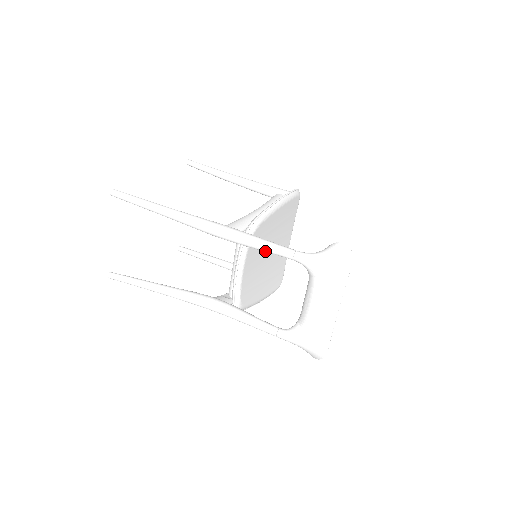
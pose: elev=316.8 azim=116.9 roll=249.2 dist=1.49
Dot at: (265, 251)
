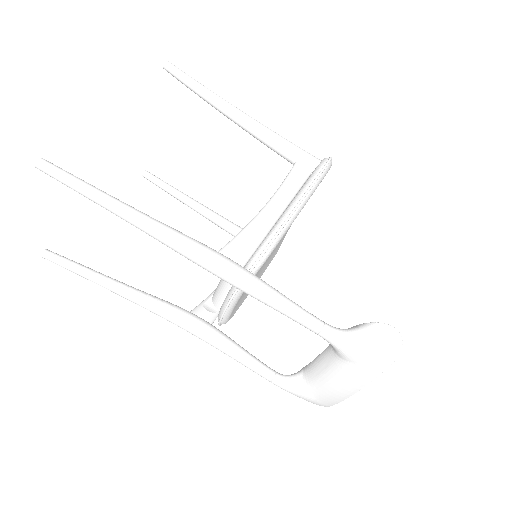
Dot at: (279, 311)
